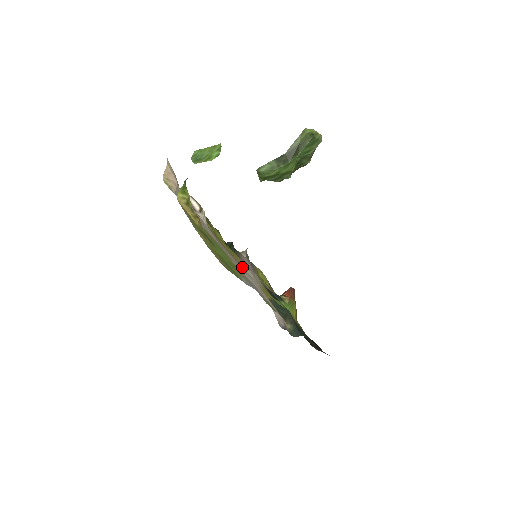
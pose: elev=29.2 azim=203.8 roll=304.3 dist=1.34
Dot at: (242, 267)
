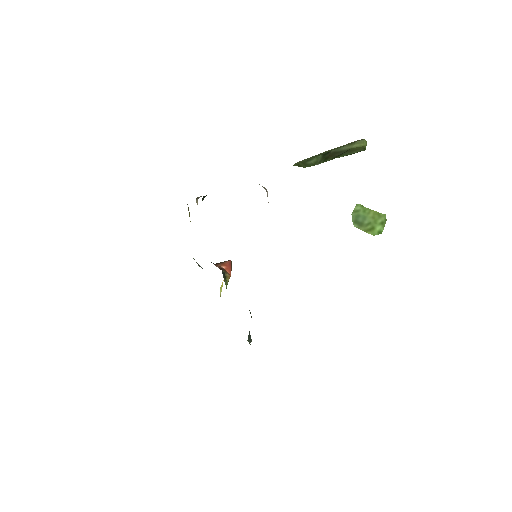
Dot at: occluded
